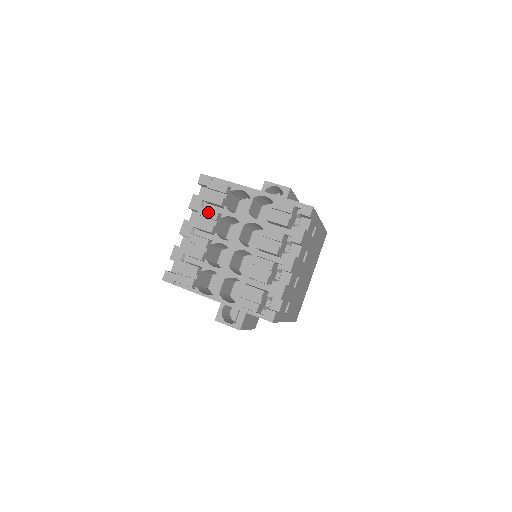
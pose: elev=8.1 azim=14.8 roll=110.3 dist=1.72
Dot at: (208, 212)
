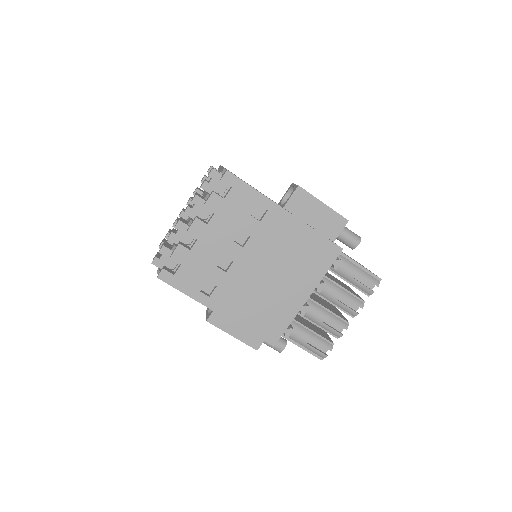
Dot at: occluded
